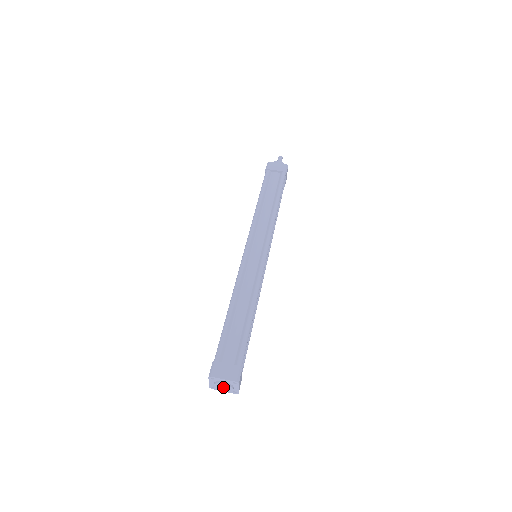
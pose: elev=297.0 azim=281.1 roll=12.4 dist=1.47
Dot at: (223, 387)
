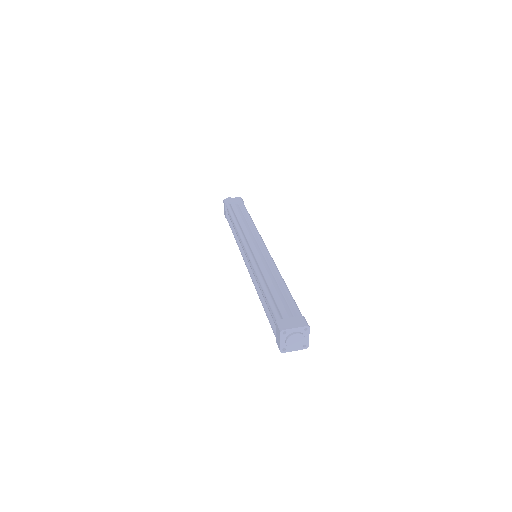
Dot at: (296, 340)
